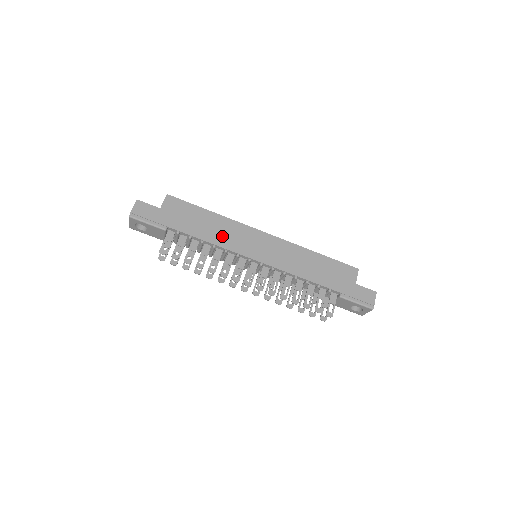
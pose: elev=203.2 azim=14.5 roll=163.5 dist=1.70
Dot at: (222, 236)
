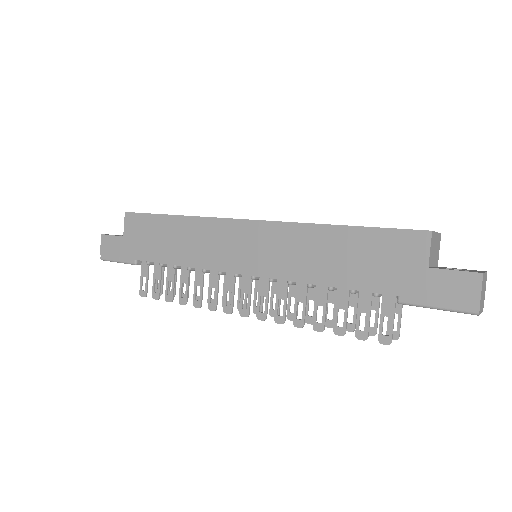
Dot at: (193, 250)
